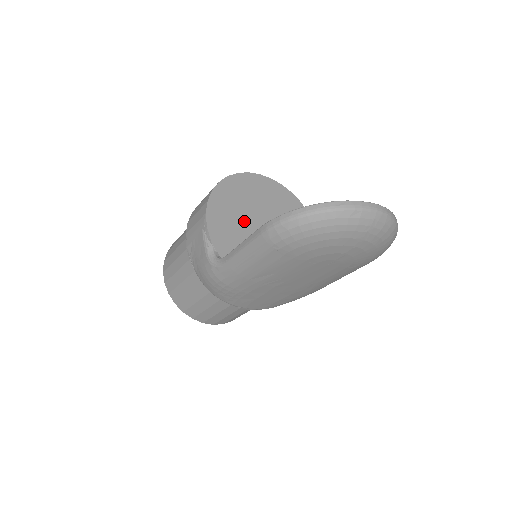
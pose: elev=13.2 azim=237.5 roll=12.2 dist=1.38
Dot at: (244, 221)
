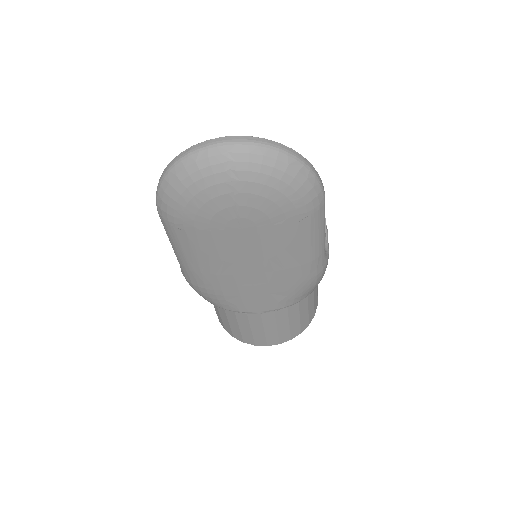
Dot at: occluded
